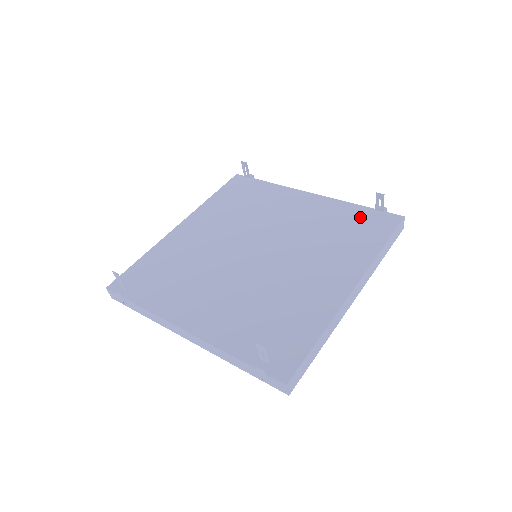
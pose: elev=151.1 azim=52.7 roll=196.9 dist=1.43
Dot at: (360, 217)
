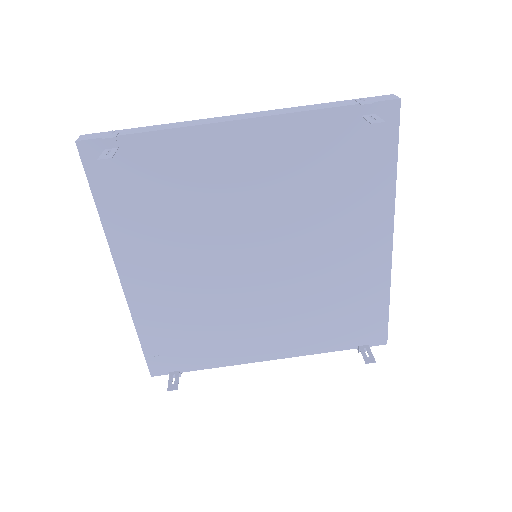
Dot at: (343, 134)
